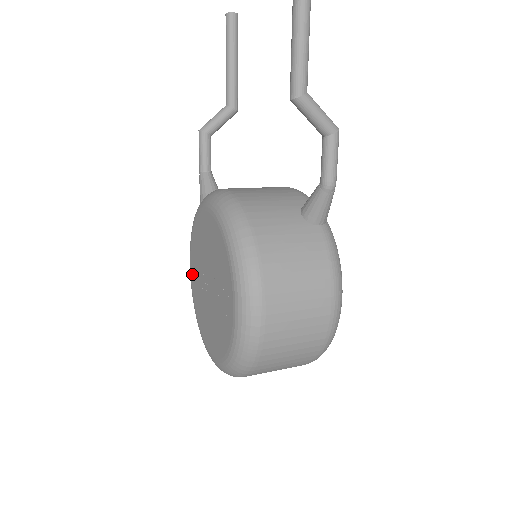
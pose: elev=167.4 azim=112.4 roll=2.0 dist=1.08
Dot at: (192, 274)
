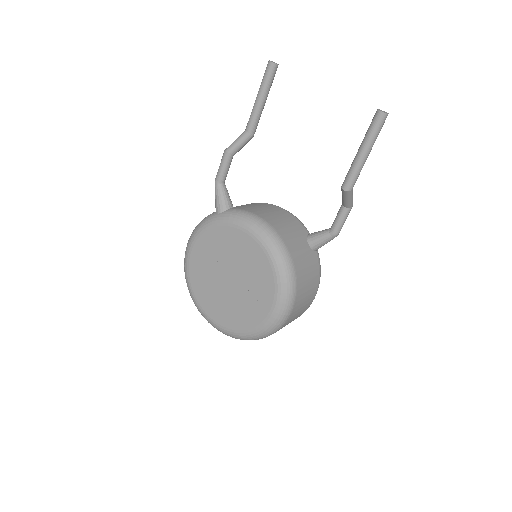
Dot at: (194, 259)
